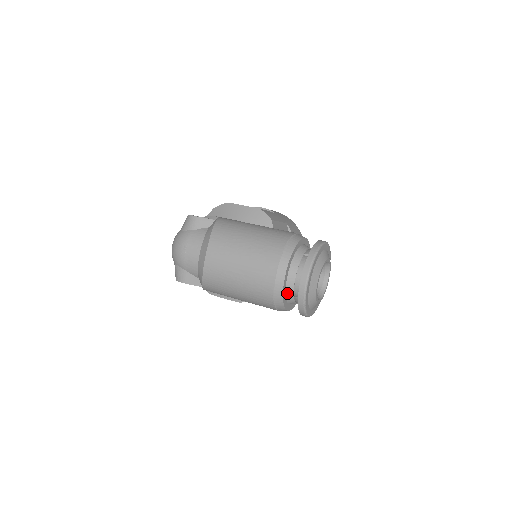
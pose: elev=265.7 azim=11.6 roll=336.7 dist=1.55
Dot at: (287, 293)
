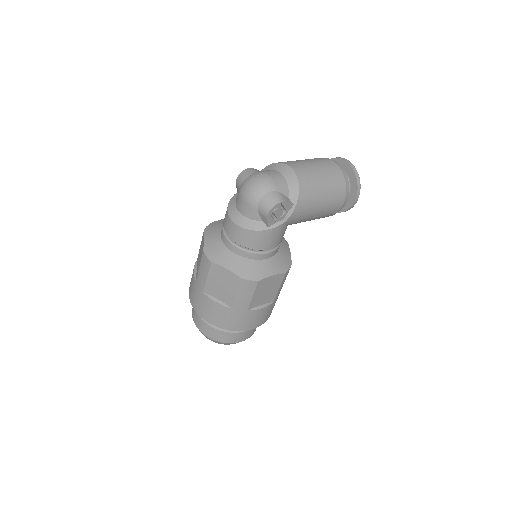
Dot at: occluded
